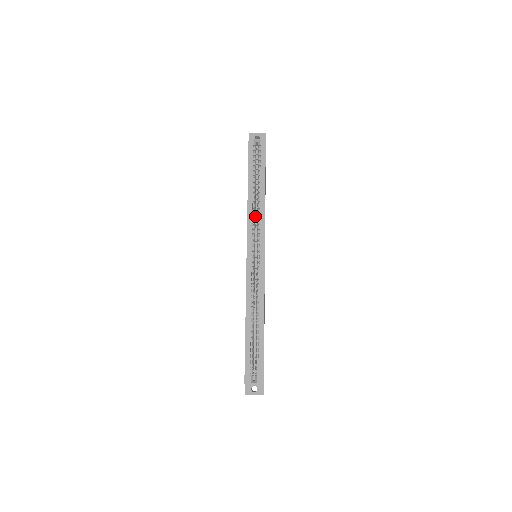
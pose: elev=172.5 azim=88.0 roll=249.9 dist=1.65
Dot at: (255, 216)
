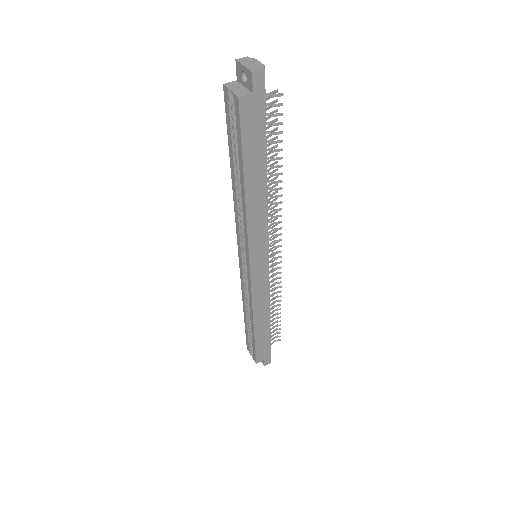
Dot at: occluded
